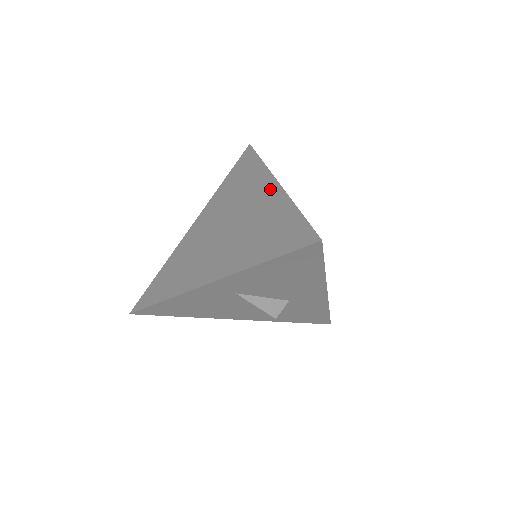
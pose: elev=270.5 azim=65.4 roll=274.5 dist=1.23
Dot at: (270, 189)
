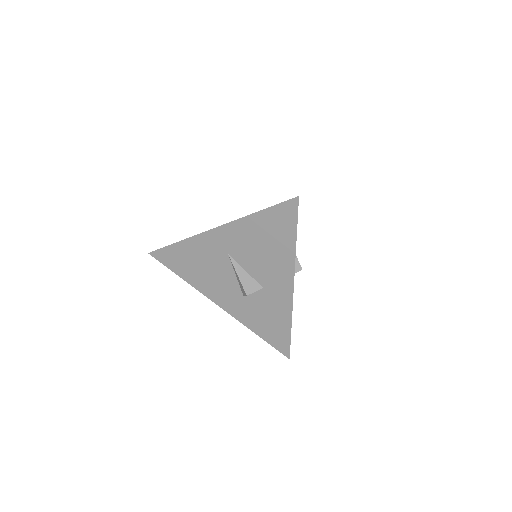
Dot at: occluded
